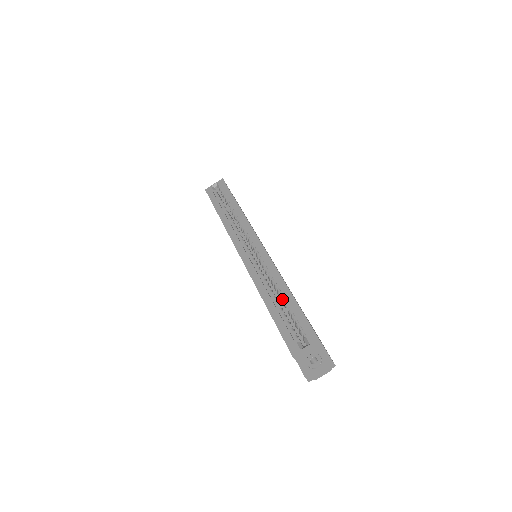
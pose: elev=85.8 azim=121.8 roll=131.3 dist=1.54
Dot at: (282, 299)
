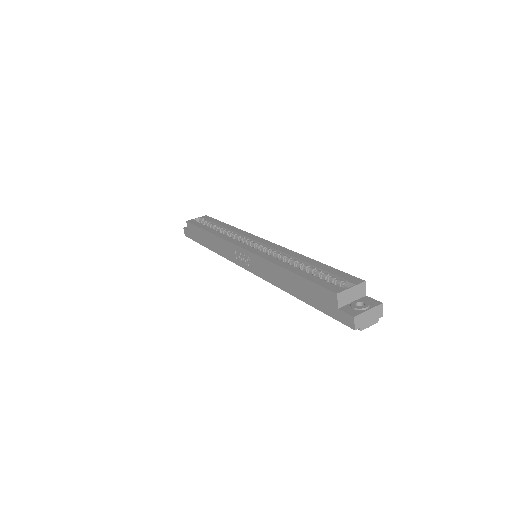
Dot at: (305, 266)
